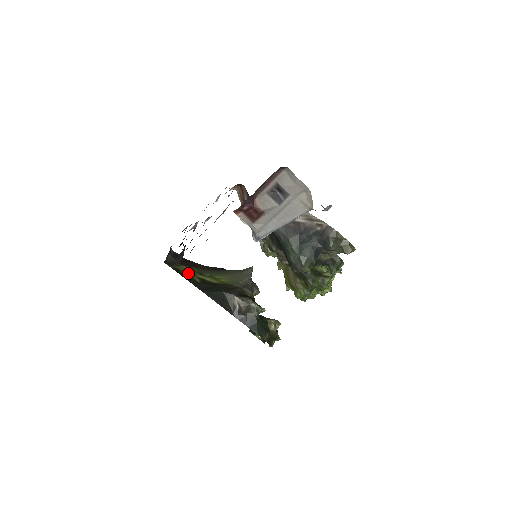
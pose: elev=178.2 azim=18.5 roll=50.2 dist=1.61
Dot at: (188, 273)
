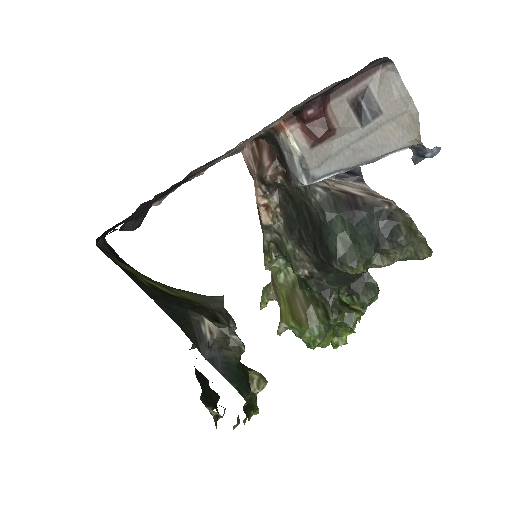
Dot at: (130, 271)
